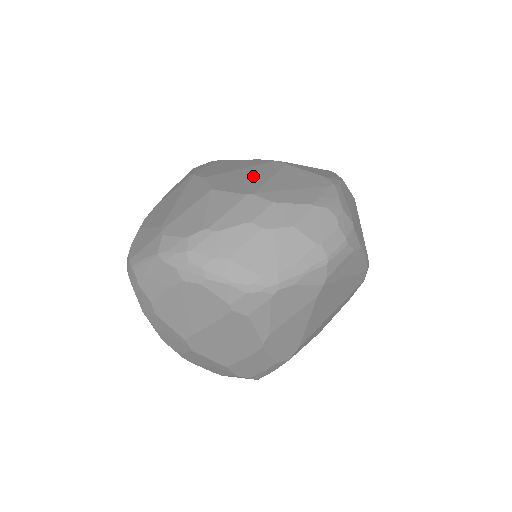
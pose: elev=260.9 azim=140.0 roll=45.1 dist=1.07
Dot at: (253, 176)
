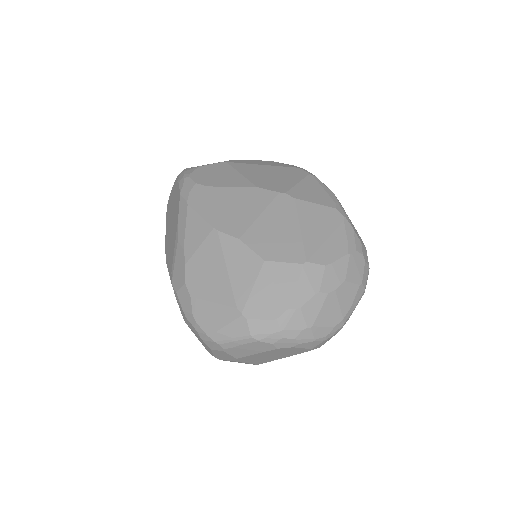
Dot at: (283, 229)
